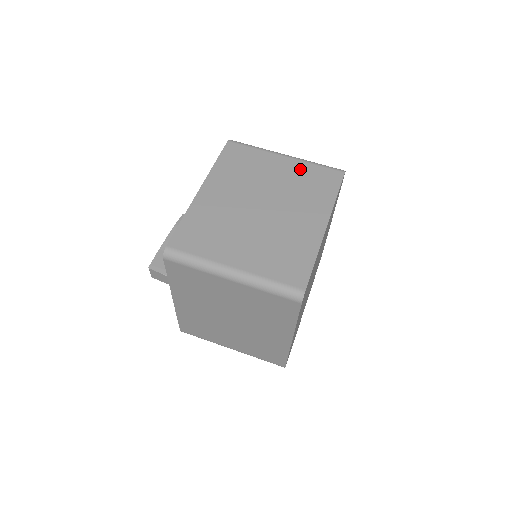
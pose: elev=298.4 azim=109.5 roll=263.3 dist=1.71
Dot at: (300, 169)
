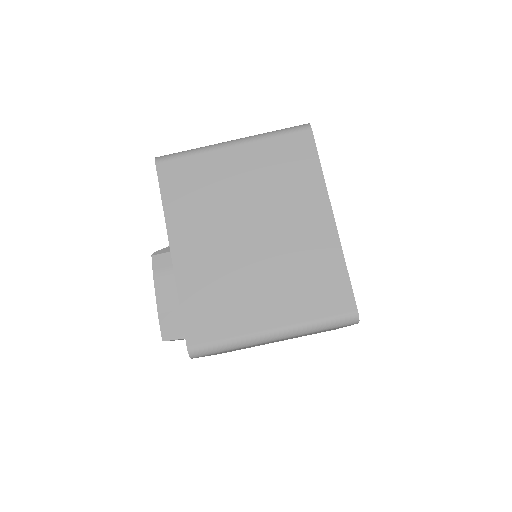
Dot at: (260, 154)
